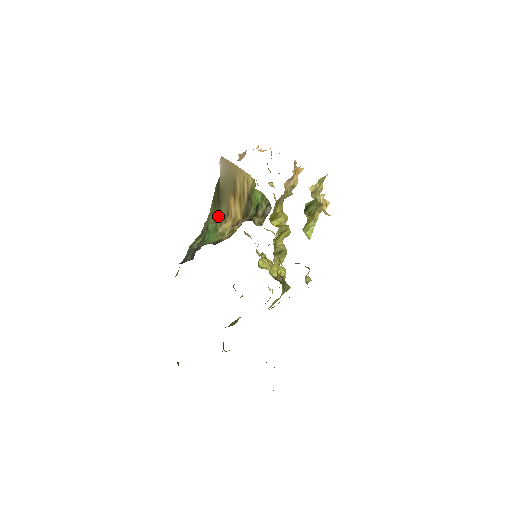
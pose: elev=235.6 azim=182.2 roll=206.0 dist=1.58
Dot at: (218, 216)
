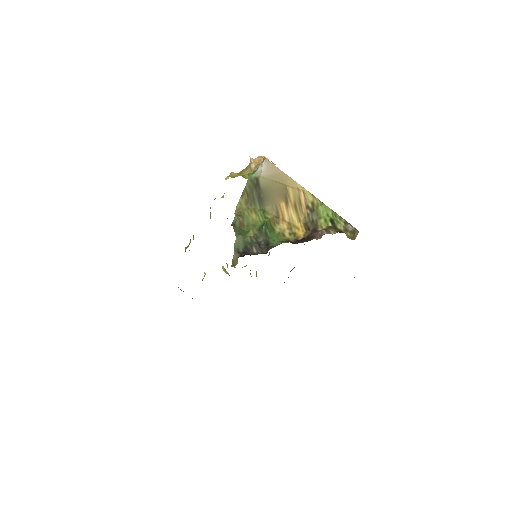
Dot at: (265, 215)
